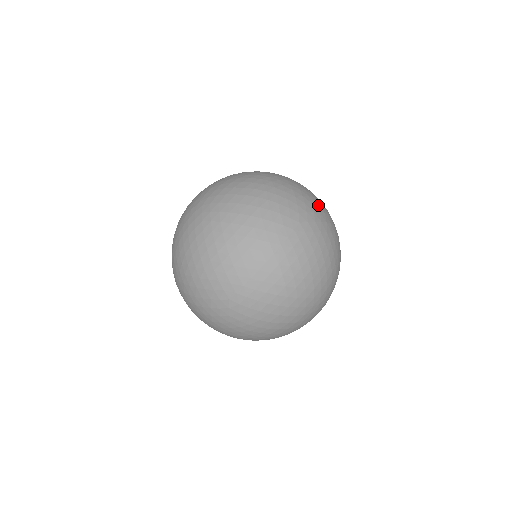
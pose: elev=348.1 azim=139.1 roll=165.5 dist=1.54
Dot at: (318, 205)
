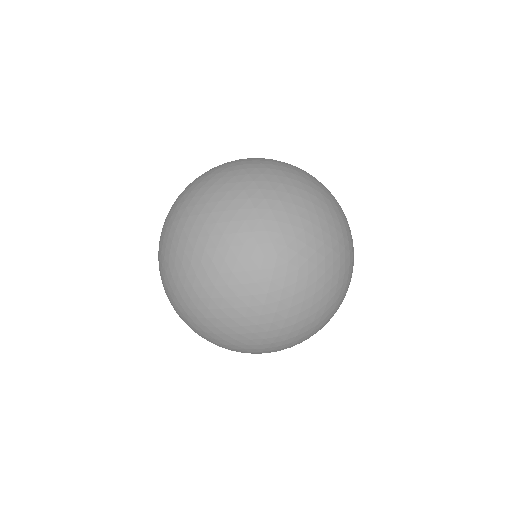
Dot at: occluded
